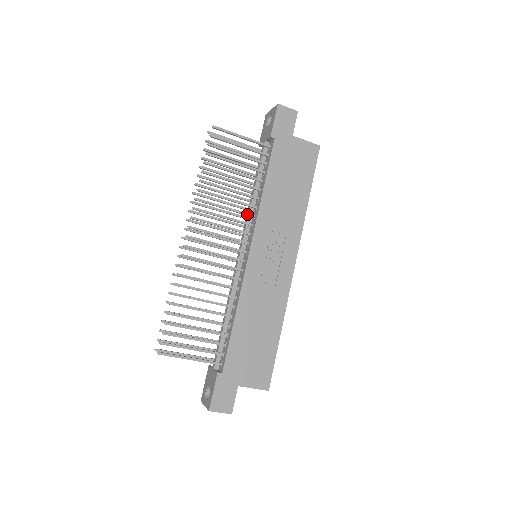
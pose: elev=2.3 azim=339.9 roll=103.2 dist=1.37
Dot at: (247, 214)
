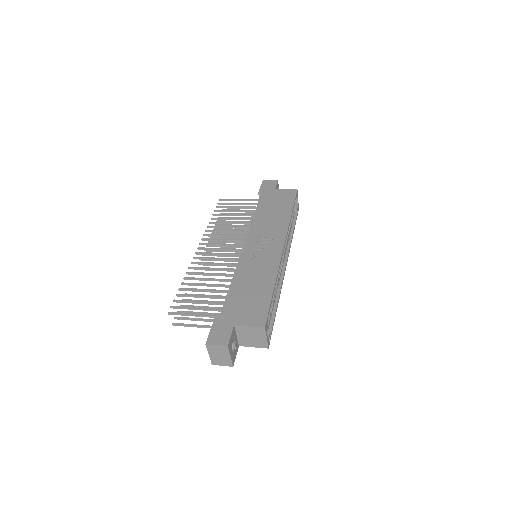
Dot at: (244, 231)
